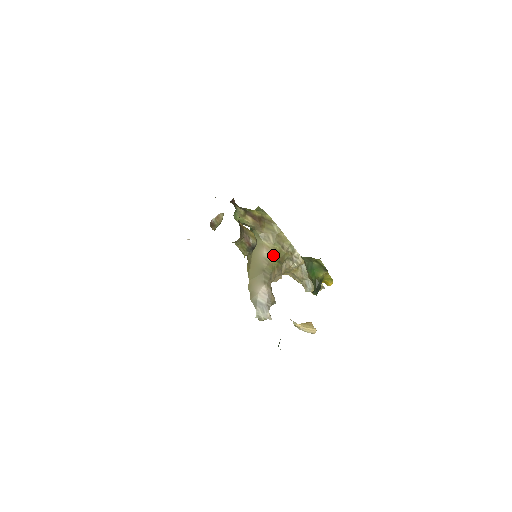
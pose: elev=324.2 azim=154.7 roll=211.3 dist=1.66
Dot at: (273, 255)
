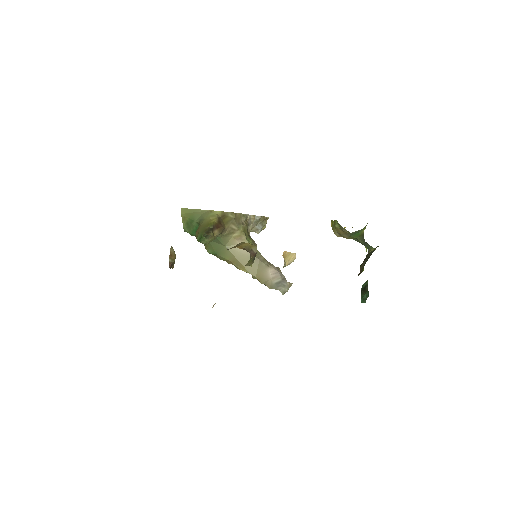
Dot at: (246, 238)
